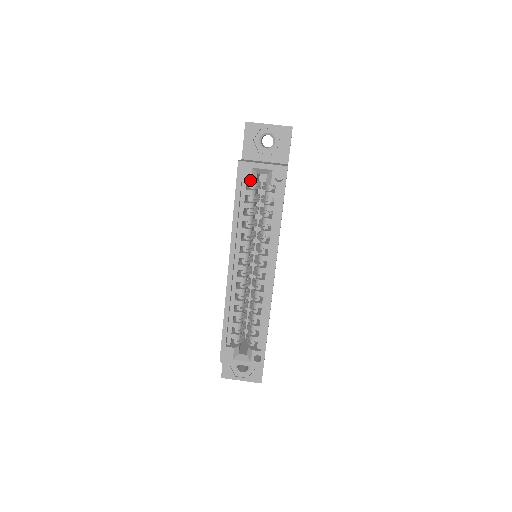
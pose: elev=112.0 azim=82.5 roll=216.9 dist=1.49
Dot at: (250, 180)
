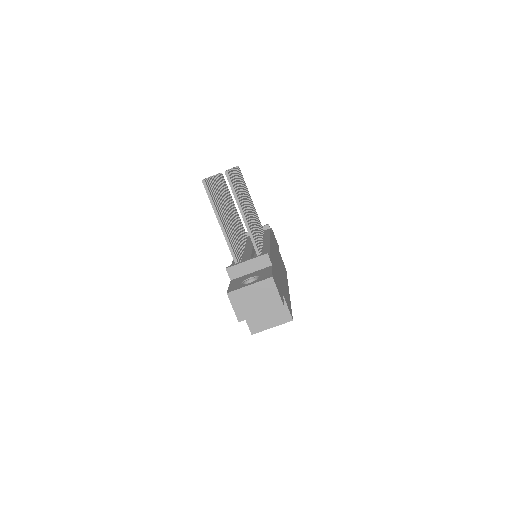
Dot at: occluded
